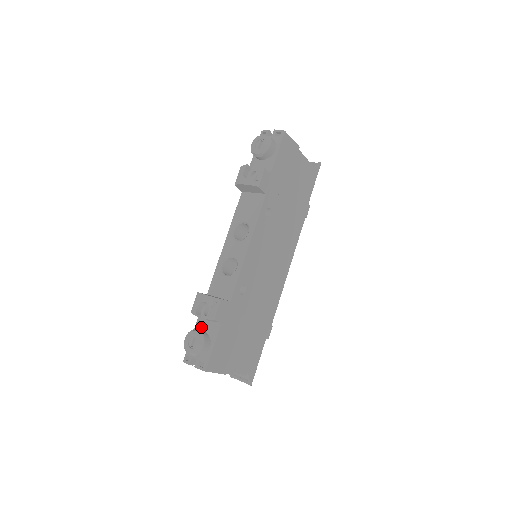
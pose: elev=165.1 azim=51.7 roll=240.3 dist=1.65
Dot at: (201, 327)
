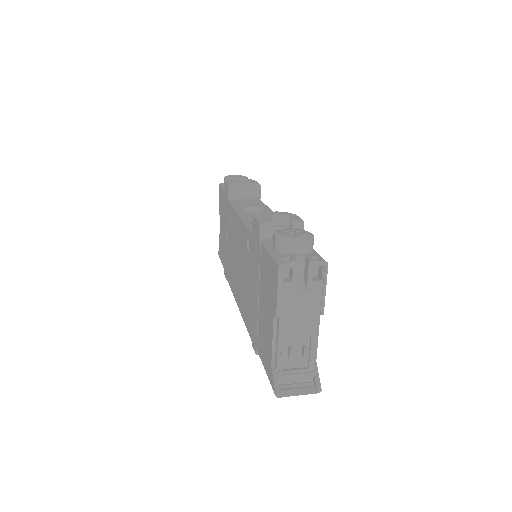
Dot at: occluded
